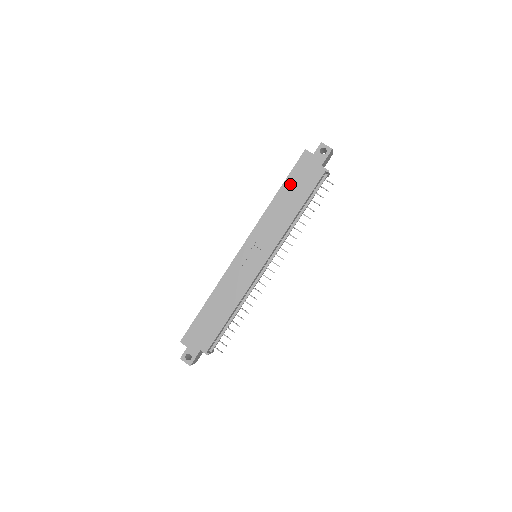
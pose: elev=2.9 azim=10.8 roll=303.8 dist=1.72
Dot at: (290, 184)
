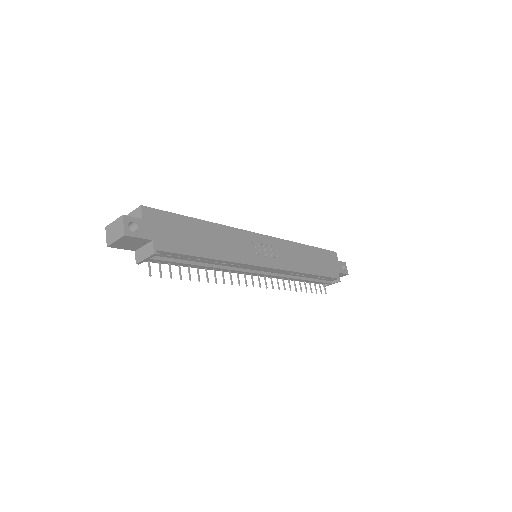
Dot at: (317, 253)
